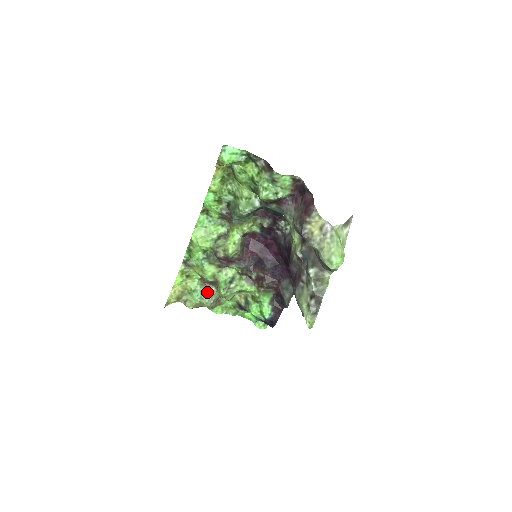
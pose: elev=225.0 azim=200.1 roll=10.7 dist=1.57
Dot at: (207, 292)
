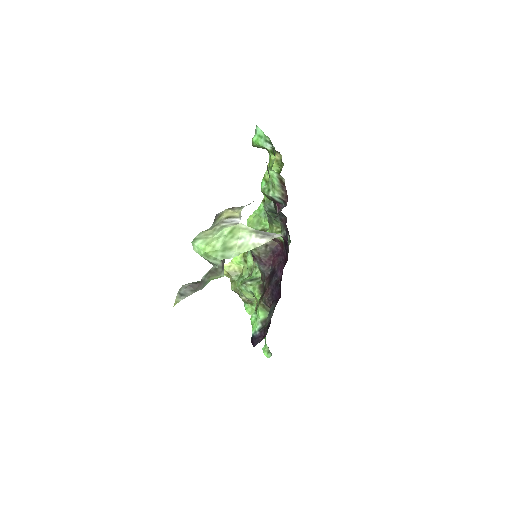
Dot at: occluded
